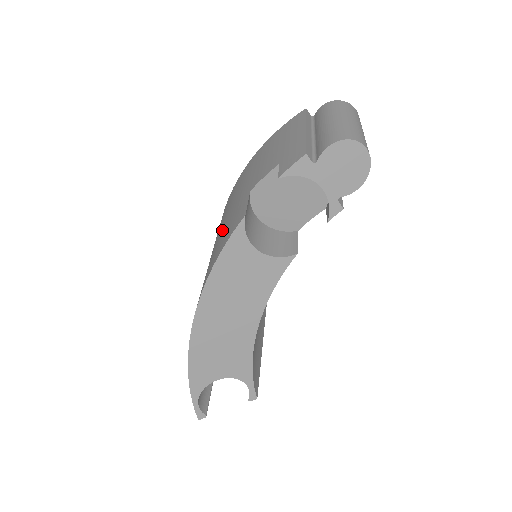
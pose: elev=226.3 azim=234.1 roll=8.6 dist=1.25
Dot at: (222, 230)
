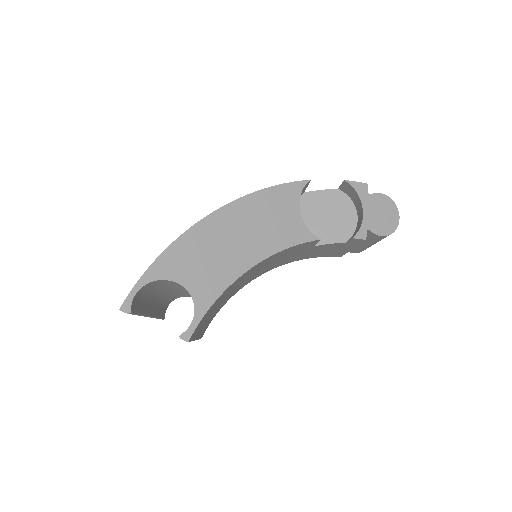
Dot at: occluded
